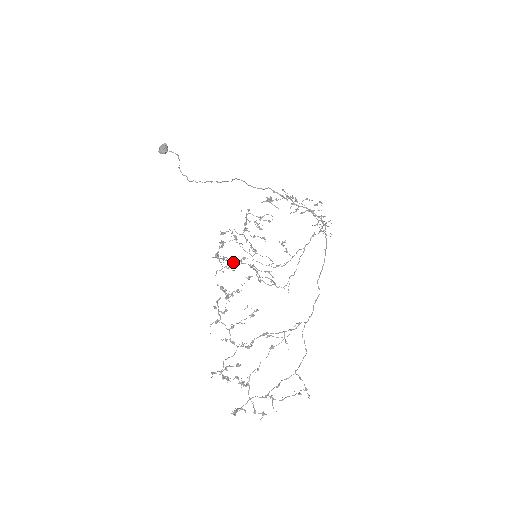
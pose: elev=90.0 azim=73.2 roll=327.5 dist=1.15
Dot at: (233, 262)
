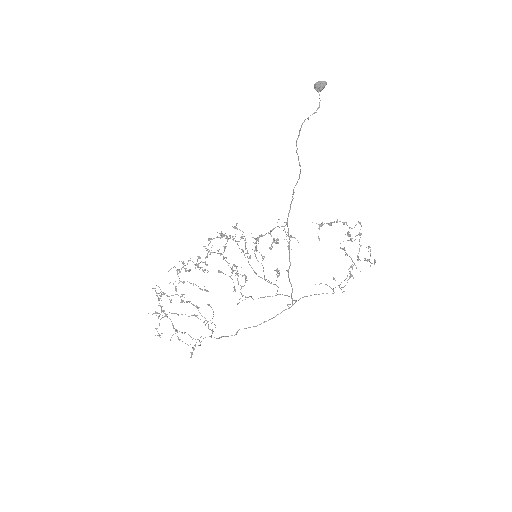
Dot at: (219, 253)
